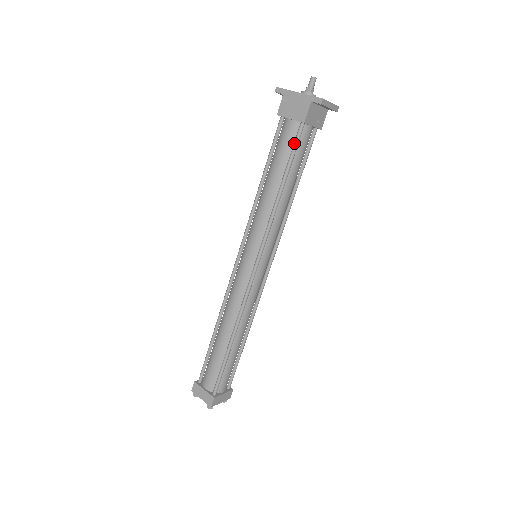
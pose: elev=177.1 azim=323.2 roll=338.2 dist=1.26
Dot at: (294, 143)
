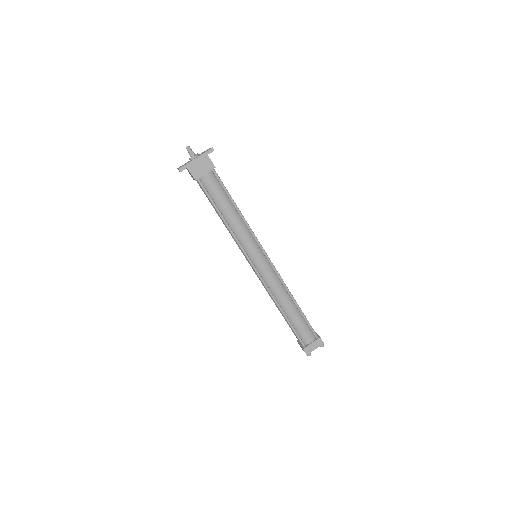
Dot at: (220, 182)
